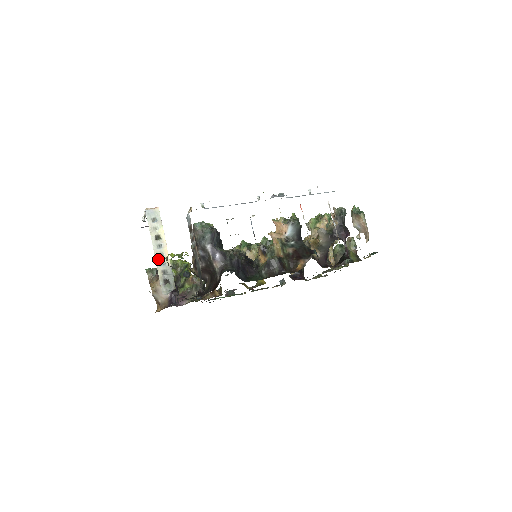
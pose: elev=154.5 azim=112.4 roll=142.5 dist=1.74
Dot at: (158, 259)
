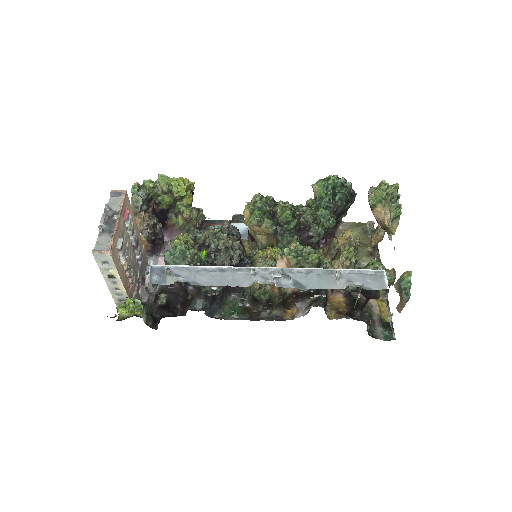
Dot at: (113, 291)
